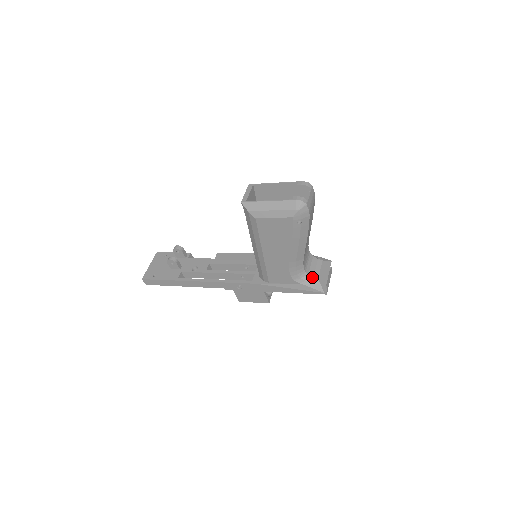
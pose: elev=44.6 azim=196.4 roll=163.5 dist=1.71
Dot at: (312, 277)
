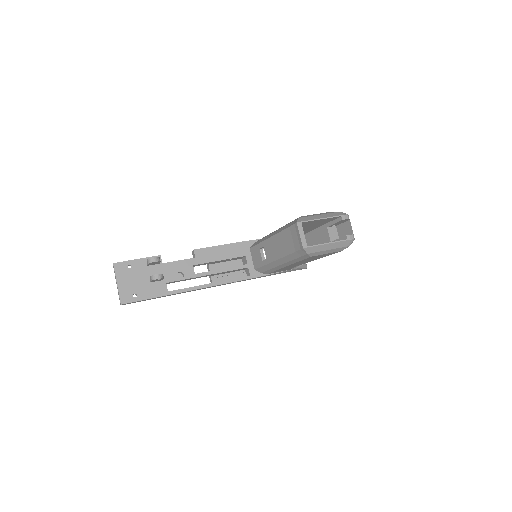
Dot at: occluded
